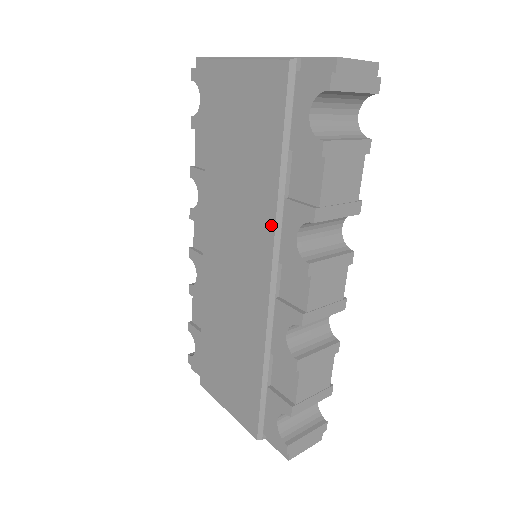
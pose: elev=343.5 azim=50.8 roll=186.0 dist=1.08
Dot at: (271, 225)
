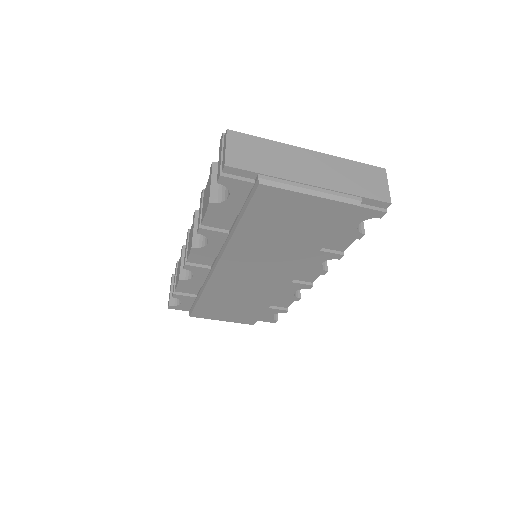
Dot at: (305, 263)
